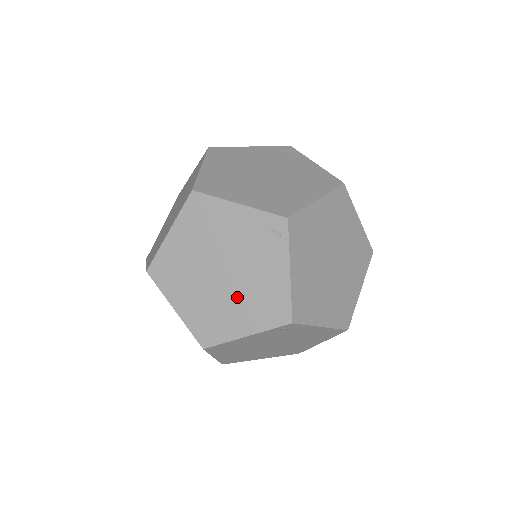
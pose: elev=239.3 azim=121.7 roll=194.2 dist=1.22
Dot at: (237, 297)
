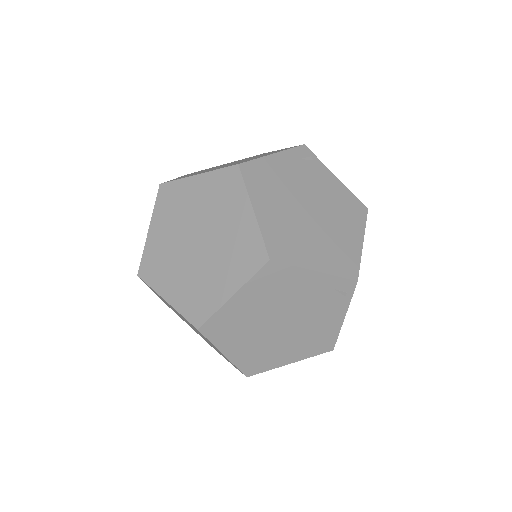
Dot at: occluded
